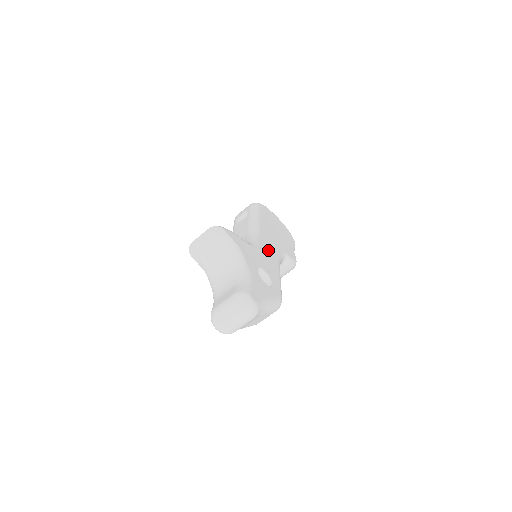
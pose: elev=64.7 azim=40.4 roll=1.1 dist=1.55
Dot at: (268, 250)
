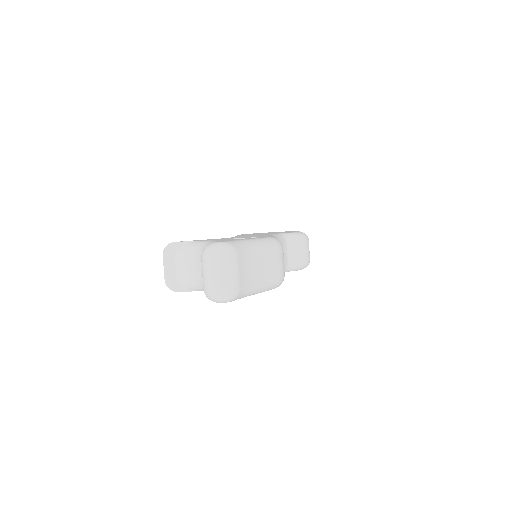
Dot at: occluded
